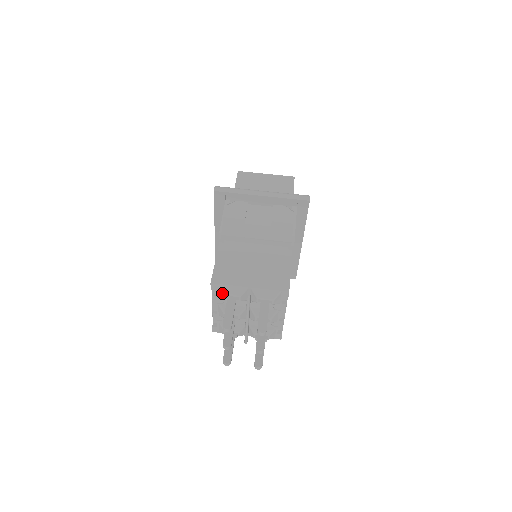
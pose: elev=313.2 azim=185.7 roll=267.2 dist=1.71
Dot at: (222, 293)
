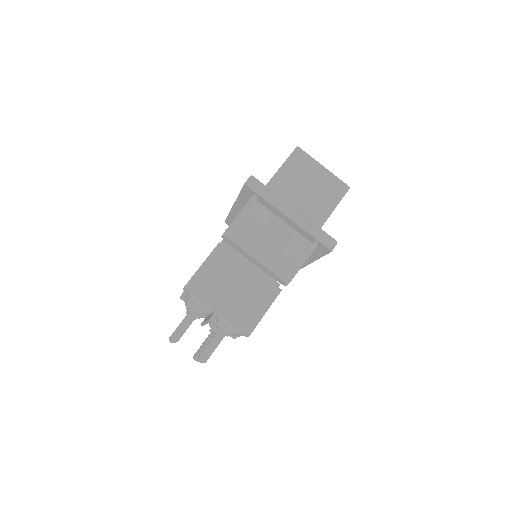
Dot at: (190, 301)
